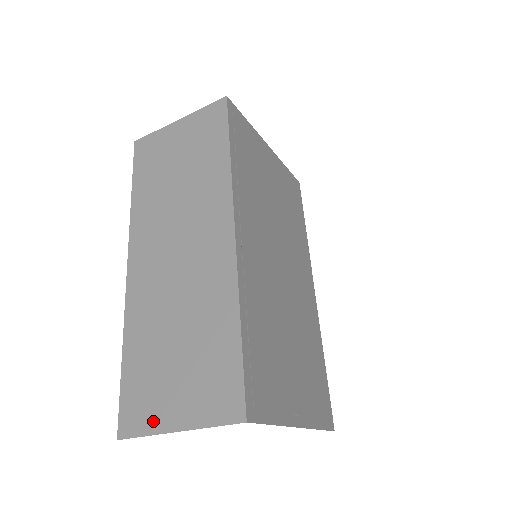
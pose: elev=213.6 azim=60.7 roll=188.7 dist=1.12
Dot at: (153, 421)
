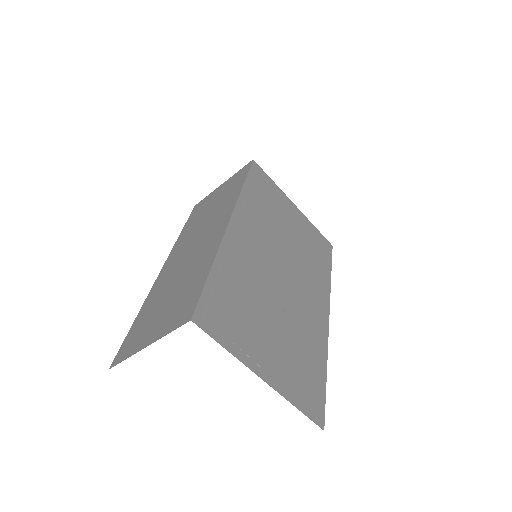
Dot at: (135, 347)
